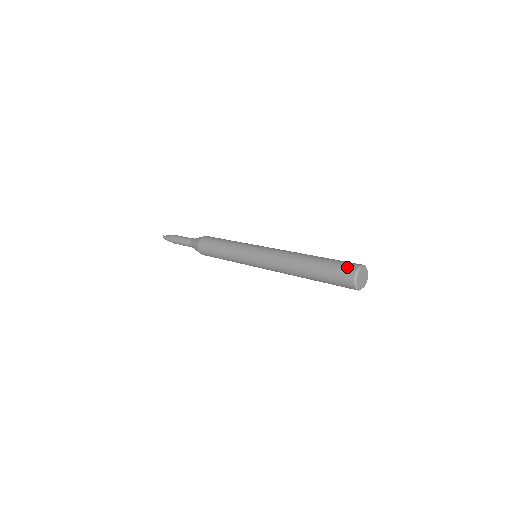
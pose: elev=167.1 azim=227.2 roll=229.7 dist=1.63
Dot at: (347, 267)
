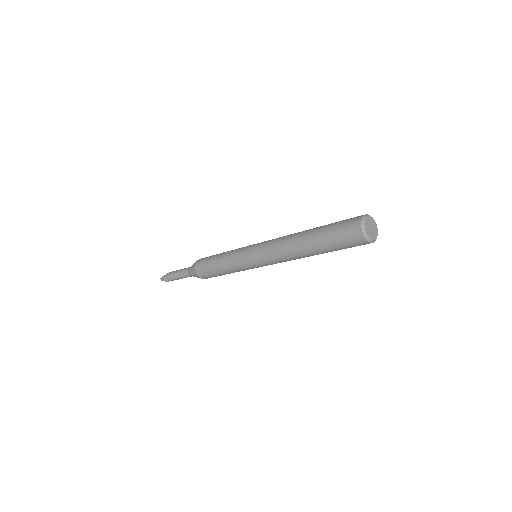
Dot at: (350, 229)
